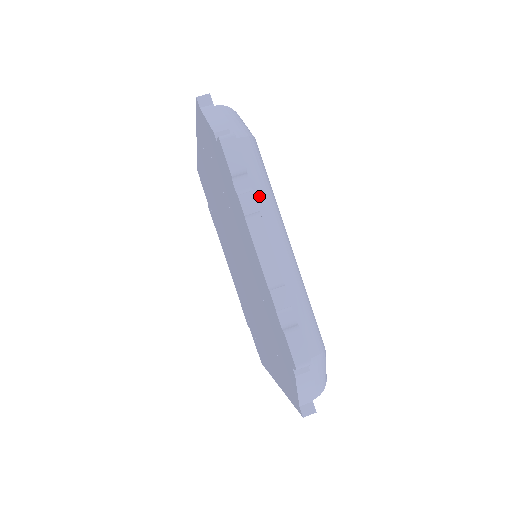
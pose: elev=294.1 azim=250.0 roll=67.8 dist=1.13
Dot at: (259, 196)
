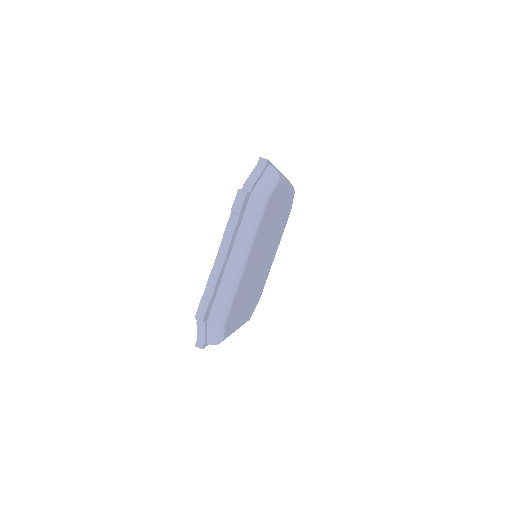
Dot at: (244, 229)
